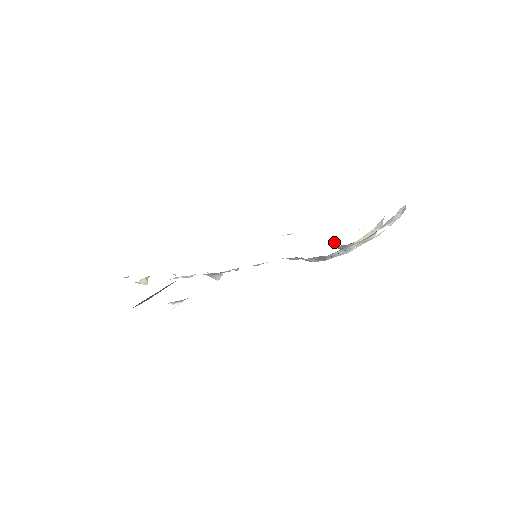
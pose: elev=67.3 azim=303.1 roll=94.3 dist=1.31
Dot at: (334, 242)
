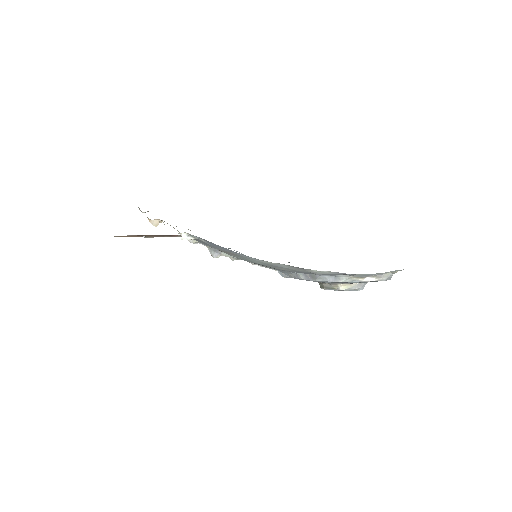
Dot at: occluded
